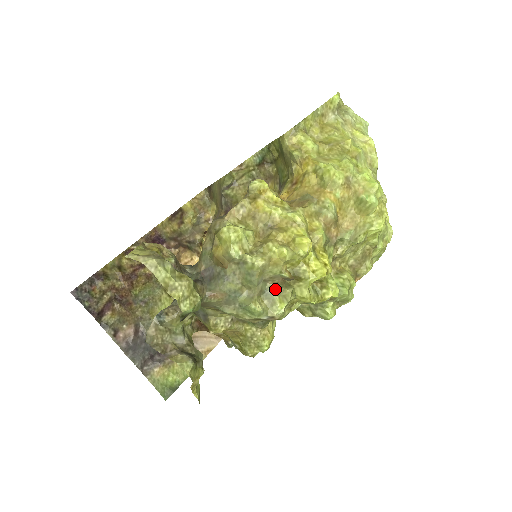
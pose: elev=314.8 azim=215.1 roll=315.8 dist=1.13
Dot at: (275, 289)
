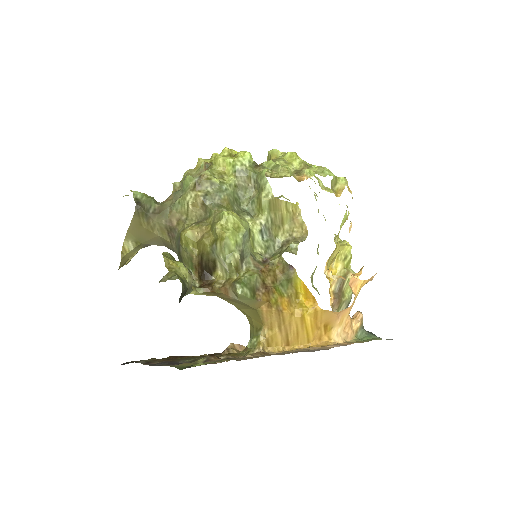
Dot at: occluded
